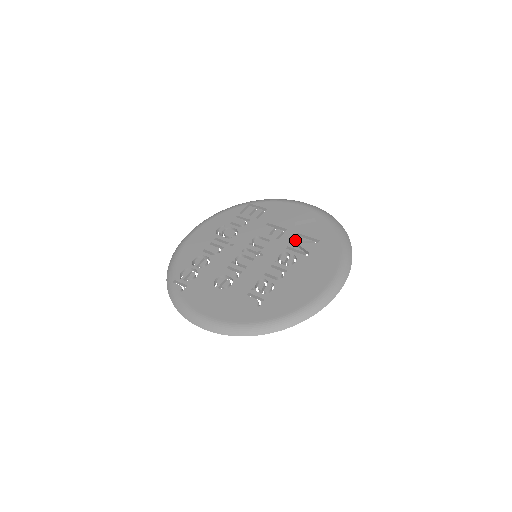
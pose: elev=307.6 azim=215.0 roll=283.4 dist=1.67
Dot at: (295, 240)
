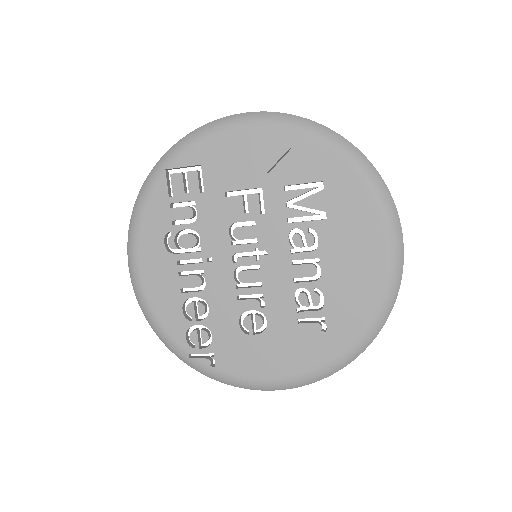
Dot at: occluded
